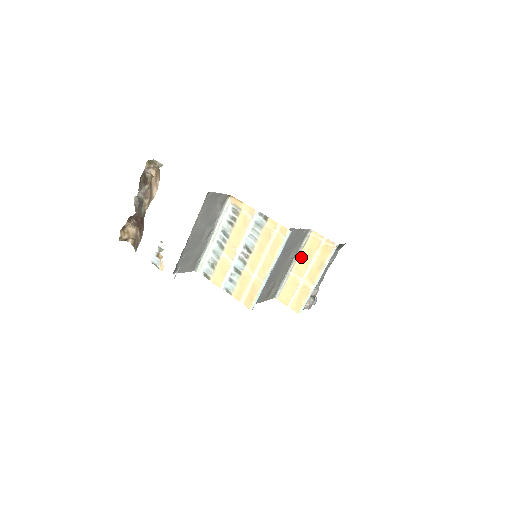
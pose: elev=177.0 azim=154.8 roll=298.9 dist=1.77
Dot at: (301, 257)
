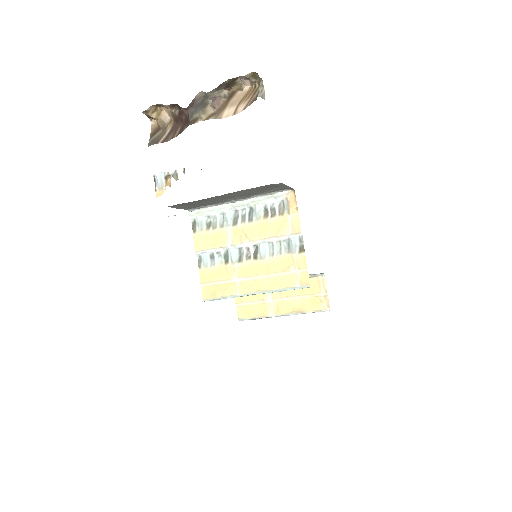
Dot at: occluded
